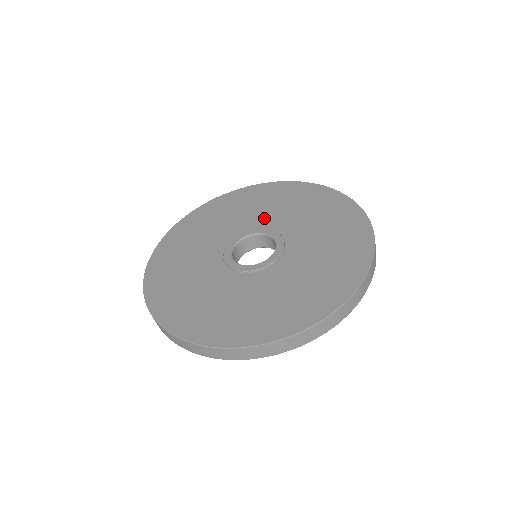
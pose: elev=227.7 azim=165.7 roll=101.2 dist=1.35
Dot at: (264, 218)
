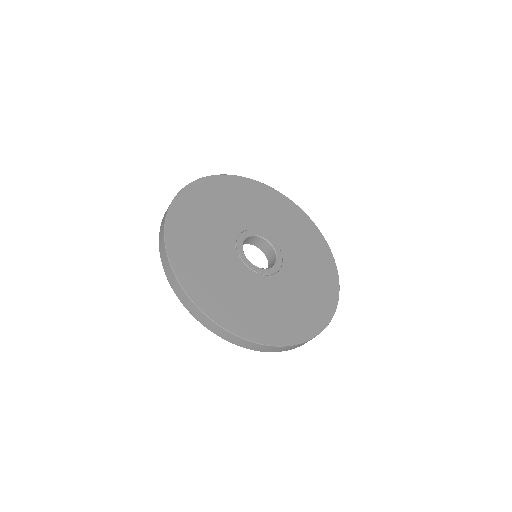
Dot at: (277, 231)
